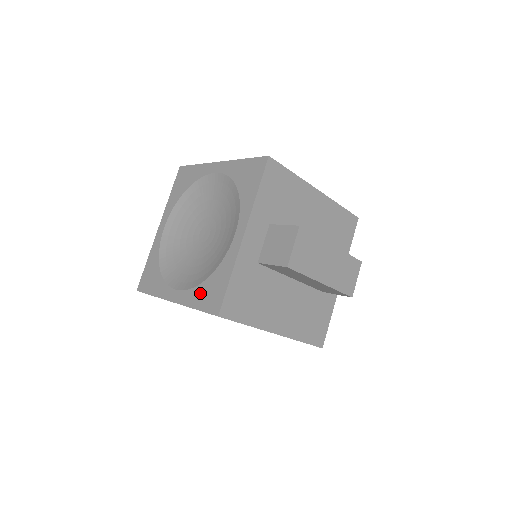
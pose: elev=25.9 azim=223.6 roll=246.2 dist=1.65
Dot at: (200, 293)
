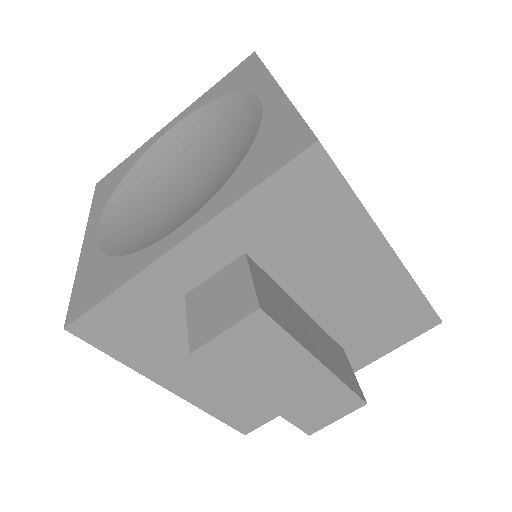
Dot at: (93, 267)
